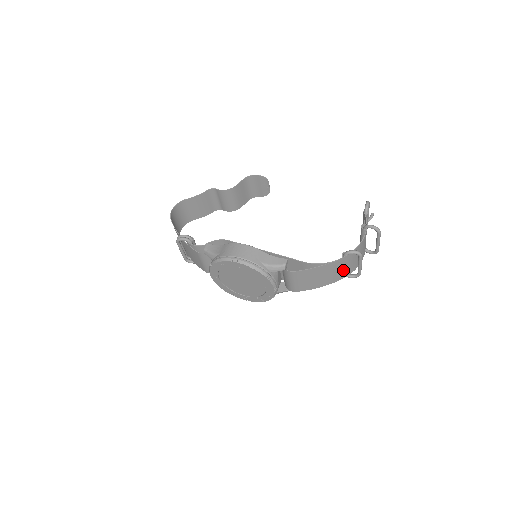
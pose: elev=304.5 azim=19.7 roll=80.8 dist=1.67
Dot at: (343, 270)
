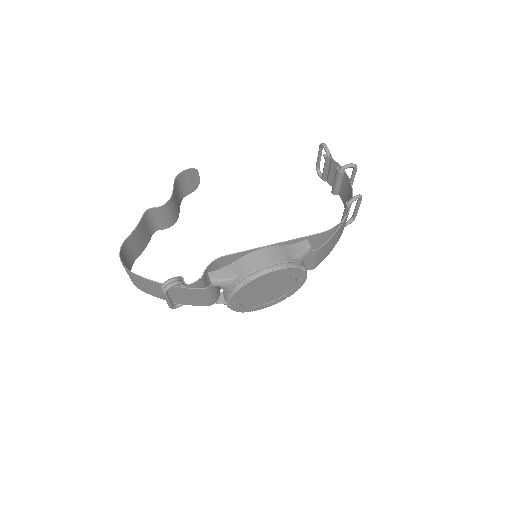
Dot at: occluded
